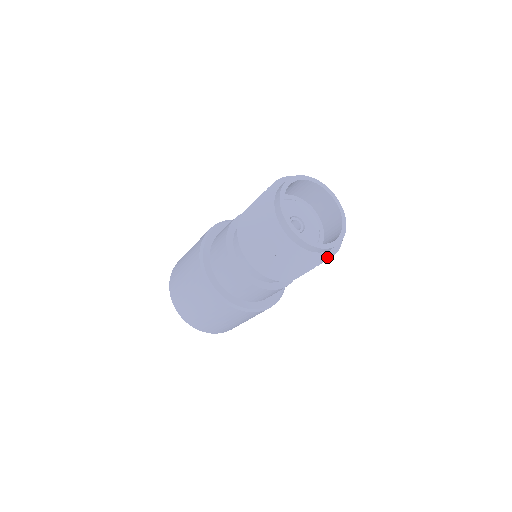
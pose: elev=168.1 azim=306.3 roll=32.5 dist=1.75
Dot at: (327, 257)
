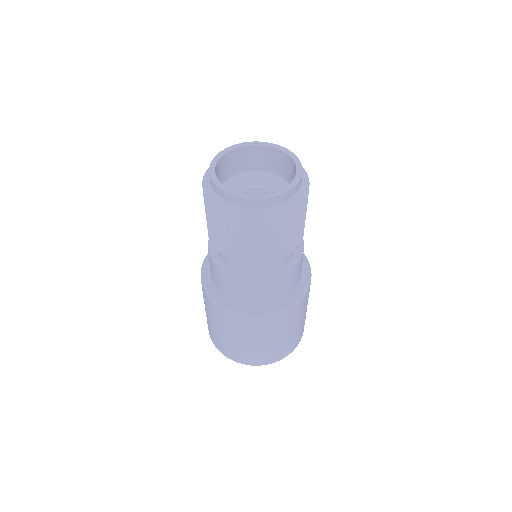
Dot at: (243, 214)
